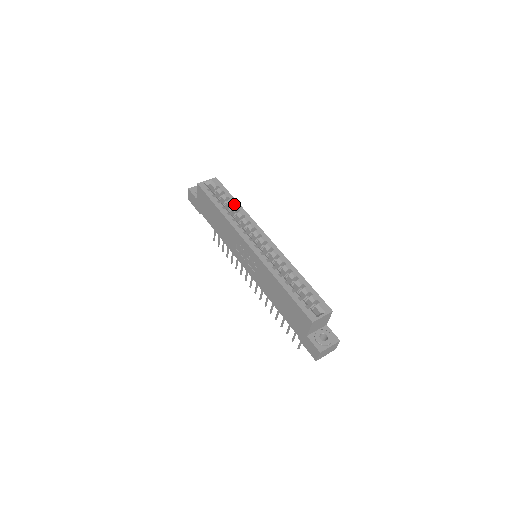
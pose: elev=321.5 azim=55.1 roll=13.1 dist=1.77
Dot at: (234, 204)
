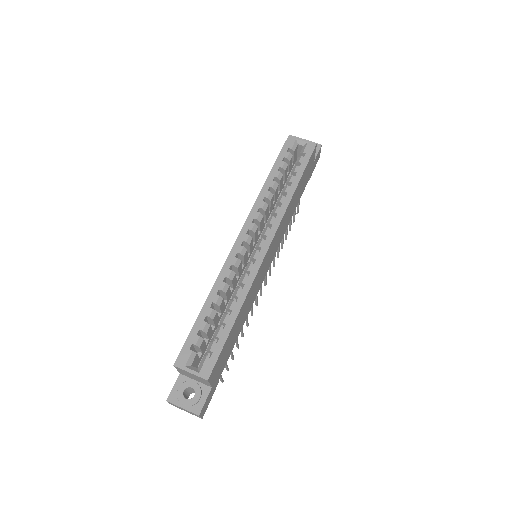
Dot at: (291, 184)
